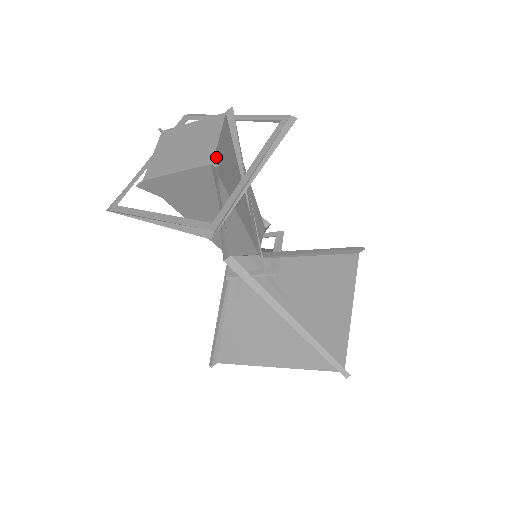
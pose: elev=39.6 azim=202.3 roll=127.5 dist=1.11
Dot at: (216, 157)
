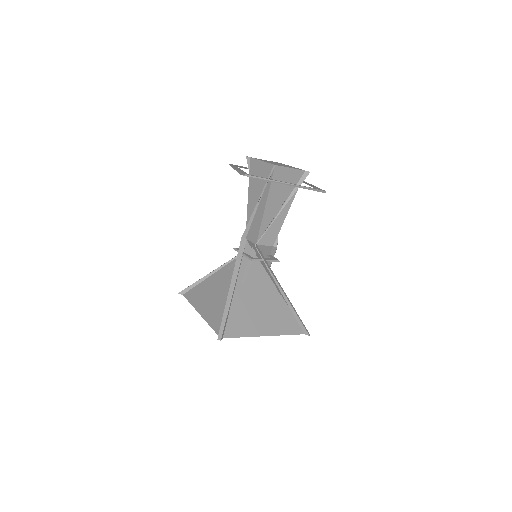
Dot at: occluded
